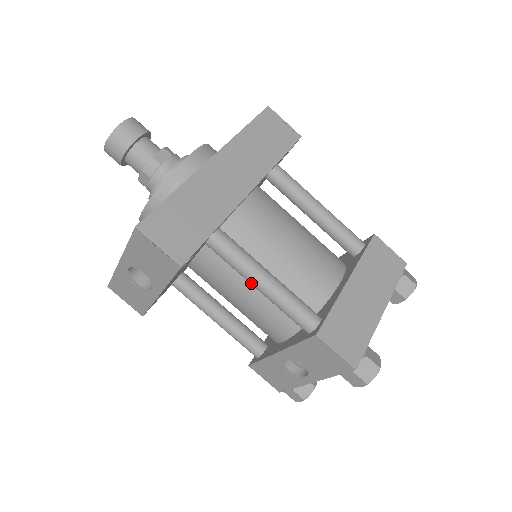
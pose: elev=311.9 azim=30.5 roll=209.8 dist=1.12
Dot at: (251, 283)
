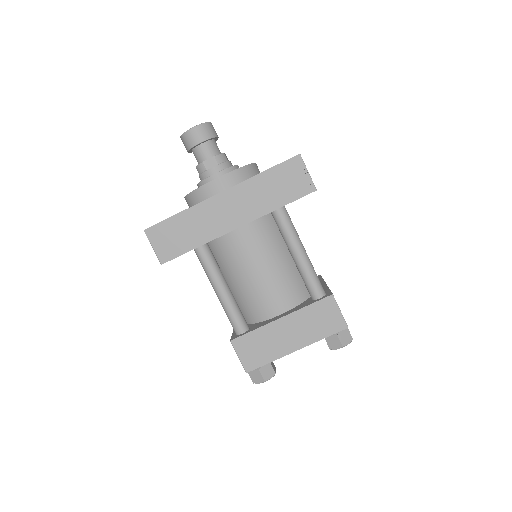
Dot at: occluded
